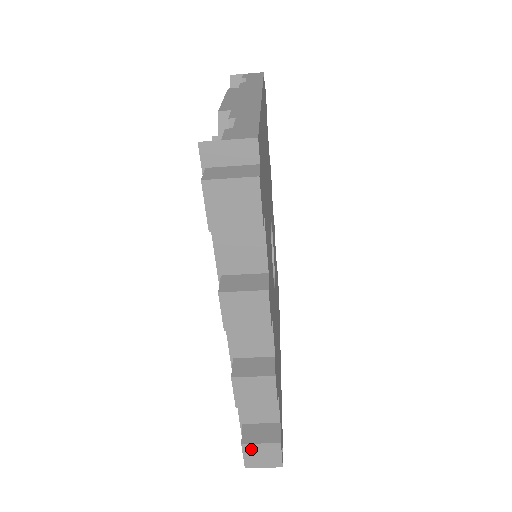
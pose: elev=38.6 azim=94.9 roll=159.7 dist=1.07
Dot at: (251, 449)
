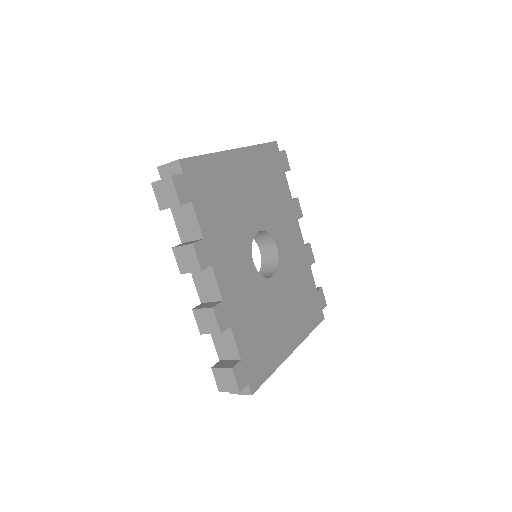
Dot at: (218, 373)
